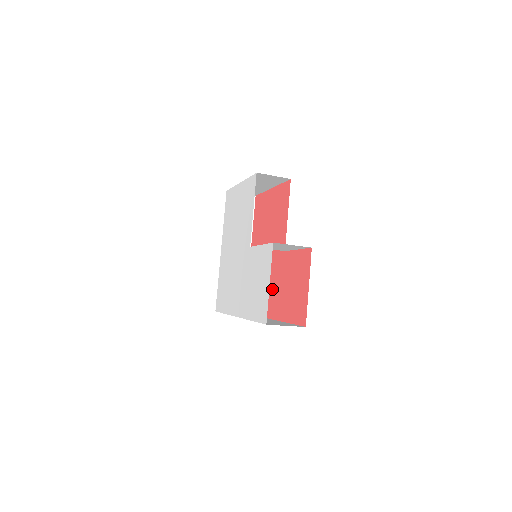
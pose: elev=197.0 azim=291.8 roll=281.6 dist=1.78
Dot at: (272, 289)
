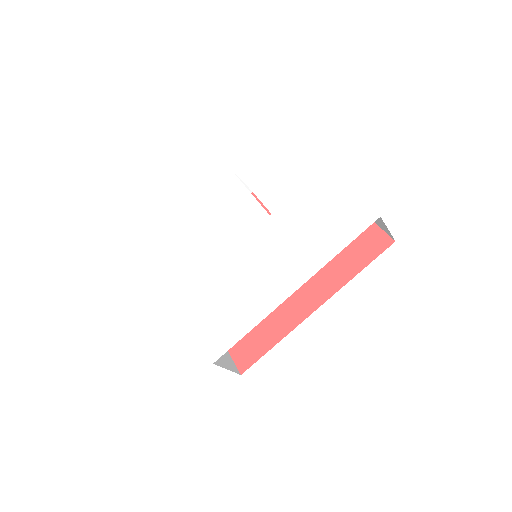
Dot at: occluded
